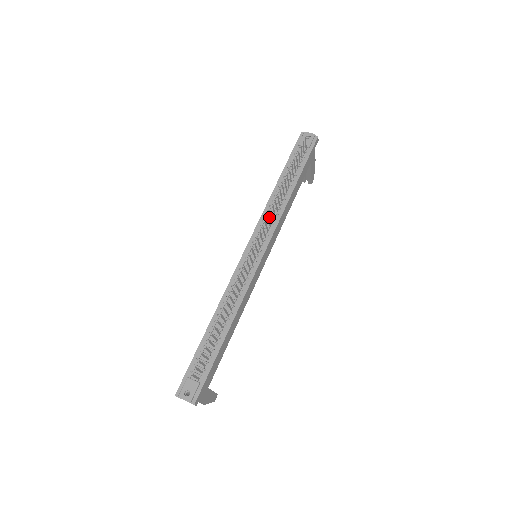
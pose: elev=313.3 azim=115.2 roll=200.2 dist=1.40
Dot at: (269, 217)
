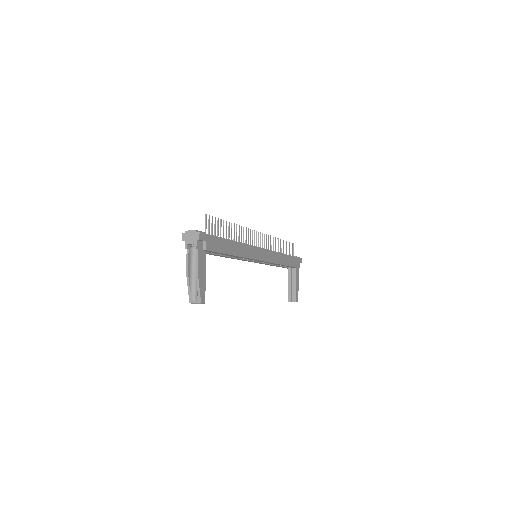
Dot at: occluded
